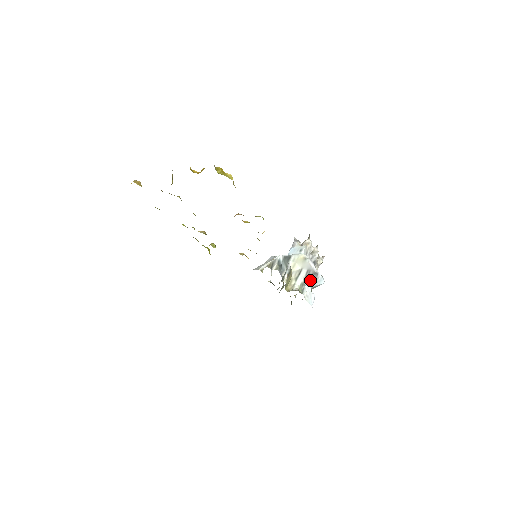
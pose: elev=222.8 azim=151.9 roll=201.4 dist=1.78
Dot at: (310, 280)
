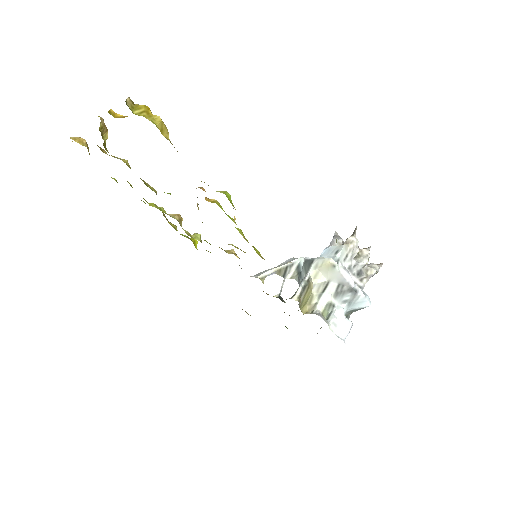
Dot at: (344, 299)
